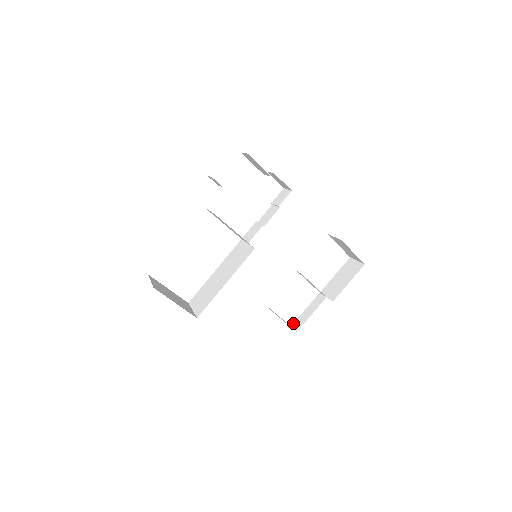
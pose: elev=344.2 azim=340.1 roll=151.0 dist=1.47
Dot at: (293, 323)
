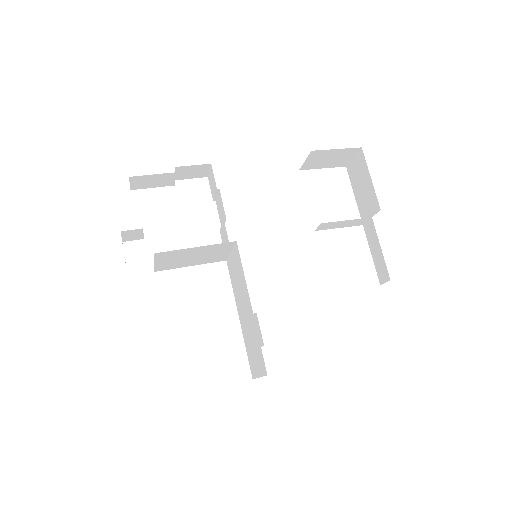
Dot at: occluded
